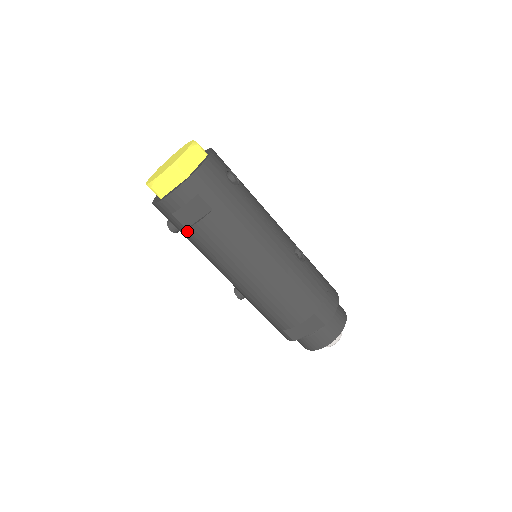
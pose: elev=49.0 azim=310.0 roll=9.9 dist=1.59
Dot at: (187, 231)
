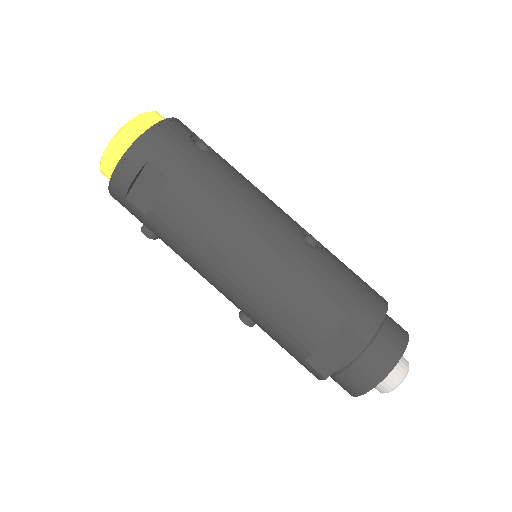
Dot at: (148, 219)
